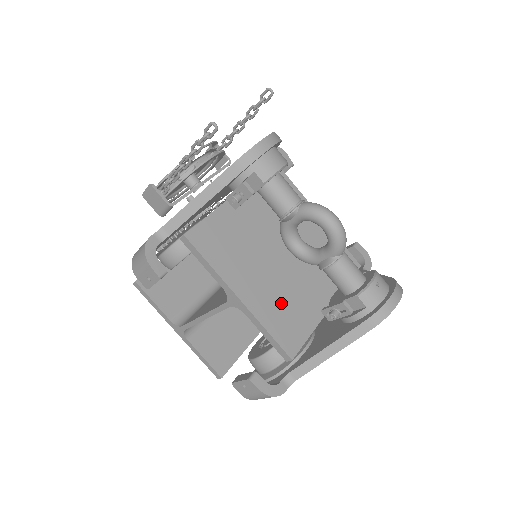
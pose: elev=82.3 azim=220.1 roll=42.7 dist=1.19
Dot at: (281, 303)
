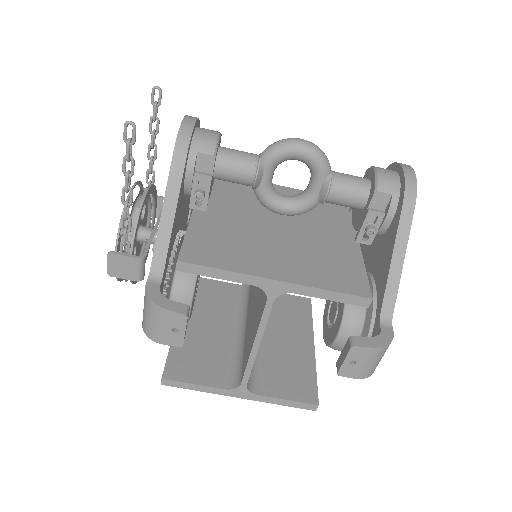
Dot at: (316, 262)
